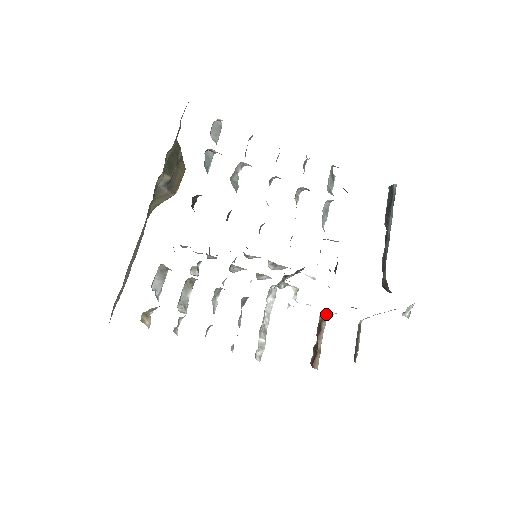
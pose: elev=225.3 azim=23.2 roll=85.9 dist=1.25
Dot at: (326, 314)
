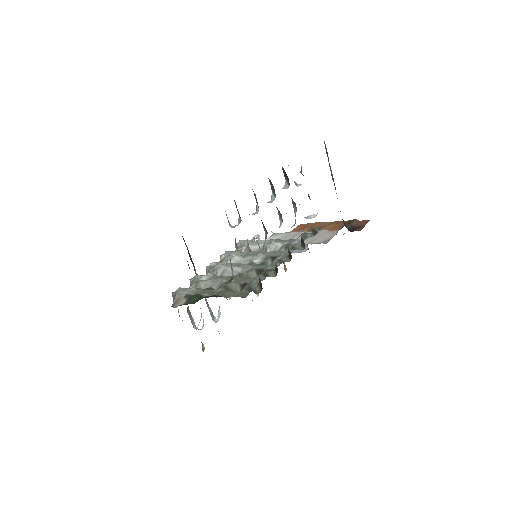
Dot at: occluded
